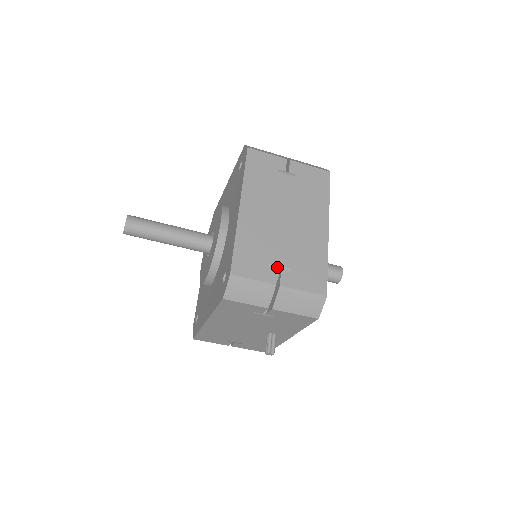
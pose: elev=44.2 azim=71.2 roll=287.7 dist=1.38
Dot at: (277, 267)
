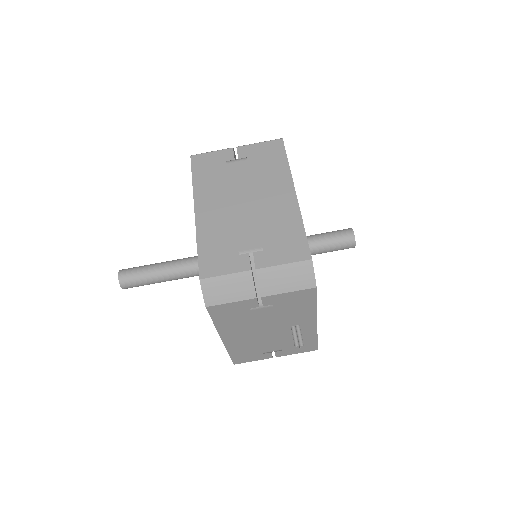
Dot at: (248, 253)
